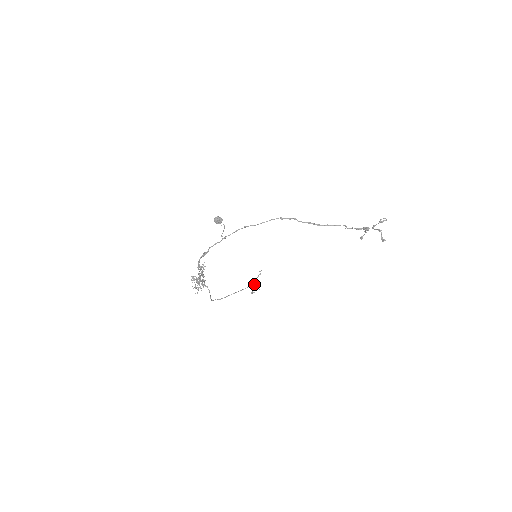
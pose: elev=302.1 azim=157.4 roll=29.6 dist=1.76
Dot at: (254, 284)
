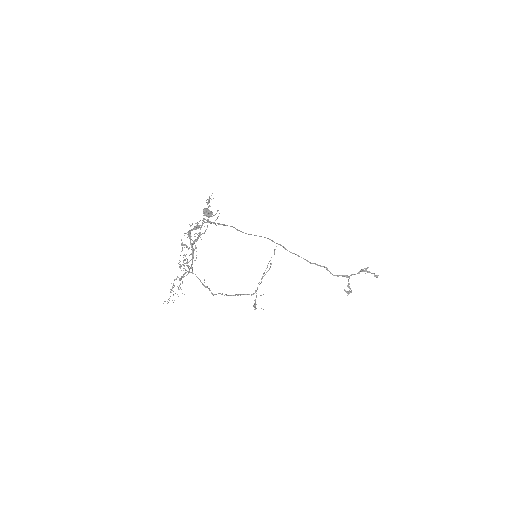
Dot at: (264, 275)
